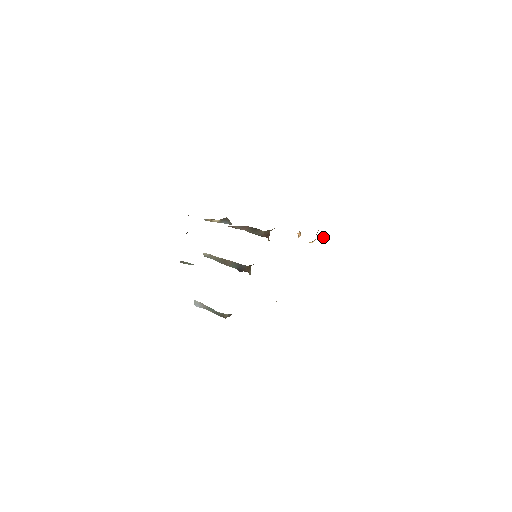
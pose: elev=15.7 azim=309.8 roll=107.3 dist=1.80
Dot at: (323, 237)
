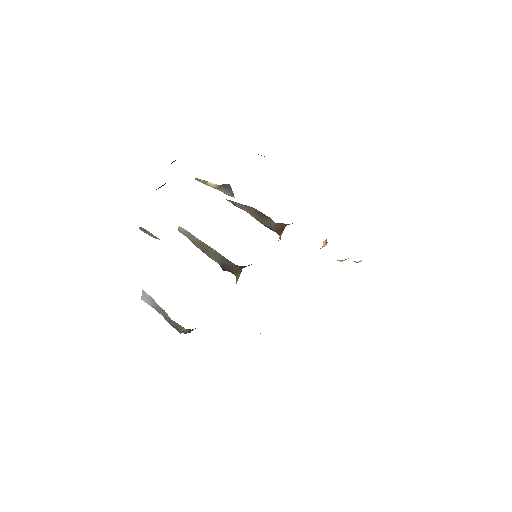
Dot at: occluded
